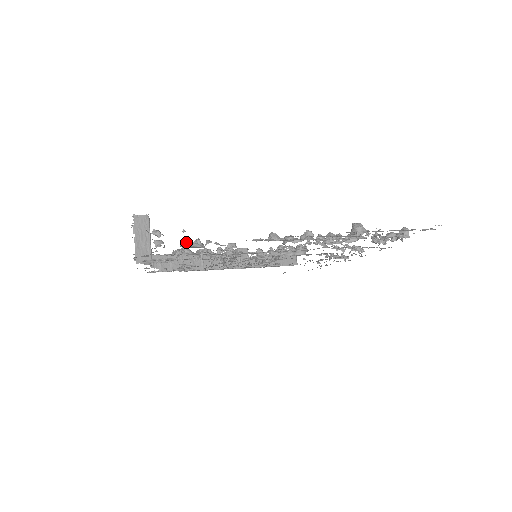
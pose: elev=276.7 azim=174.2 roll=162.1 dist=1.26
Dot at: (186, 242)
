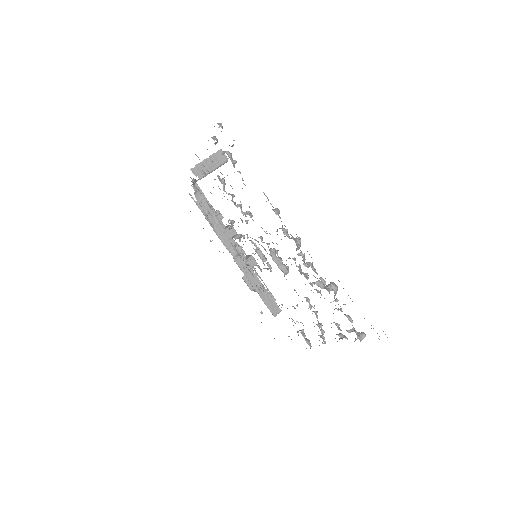
Dot at: (228, 151)
